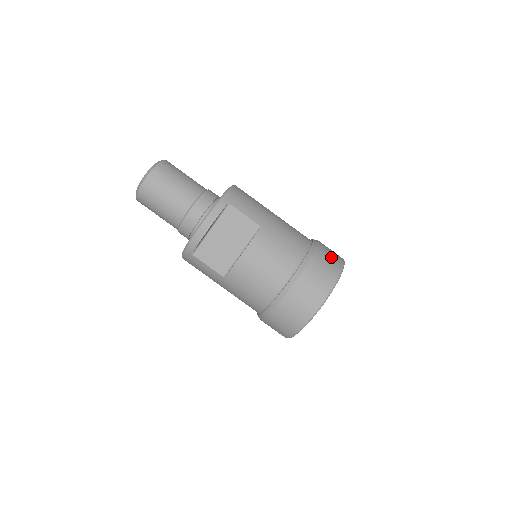
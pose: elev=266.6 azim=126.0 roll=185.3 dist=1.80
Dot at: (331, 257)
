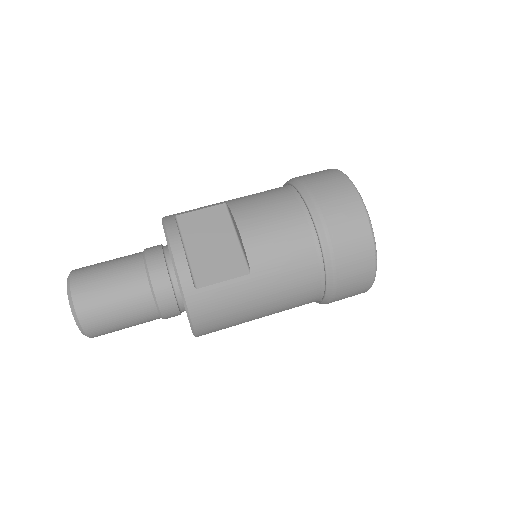
Dot at: occluded
